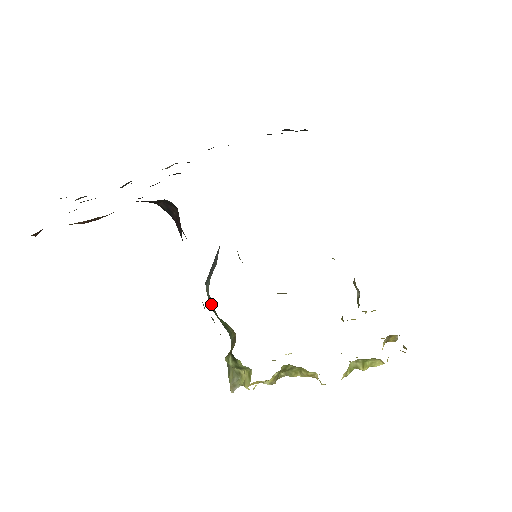
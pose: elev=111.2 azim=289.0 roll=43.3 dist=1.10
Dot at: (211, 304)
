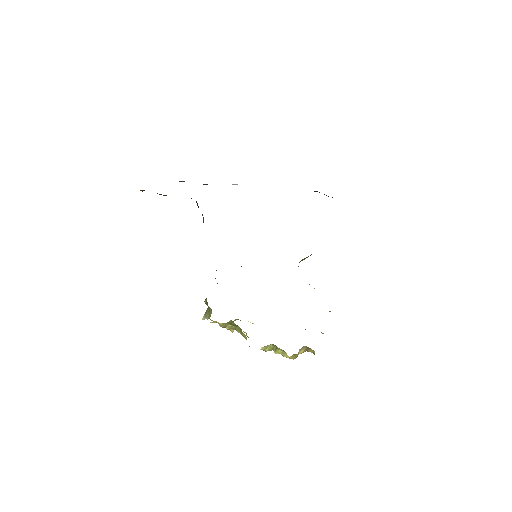
Dot at: occluded
